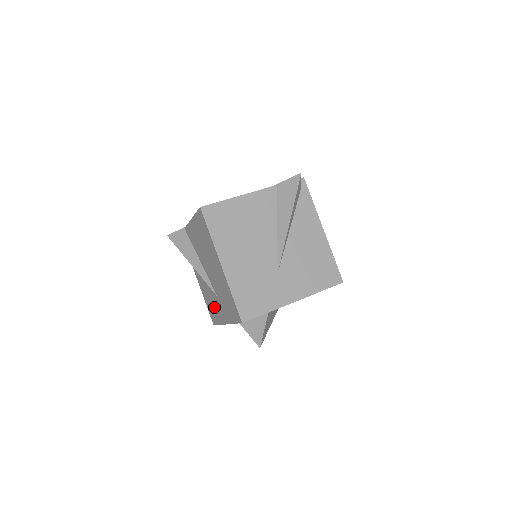
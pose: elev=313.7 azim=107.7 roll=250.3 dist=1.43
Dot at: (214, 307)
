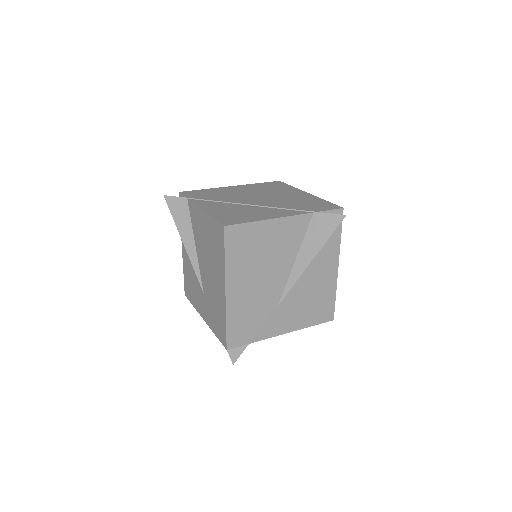
Dot at: (194, 291)
